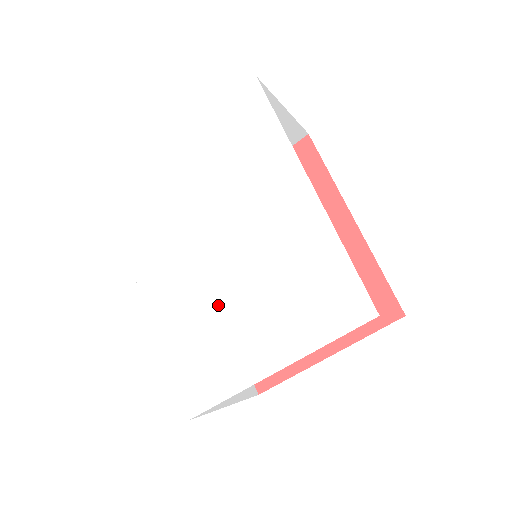
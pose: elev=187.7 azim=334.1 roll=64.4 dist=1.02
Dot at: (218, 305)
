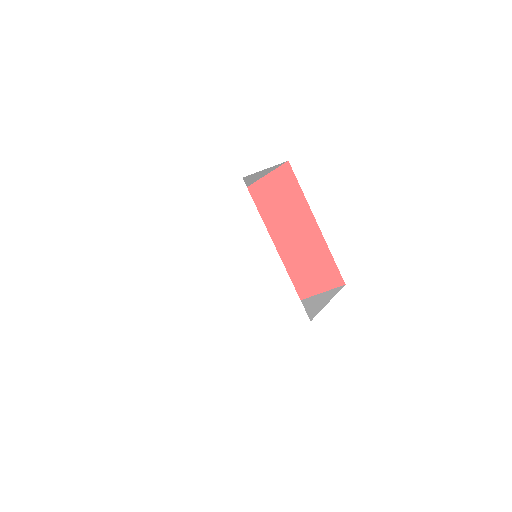
Dot at: (235, 300)
